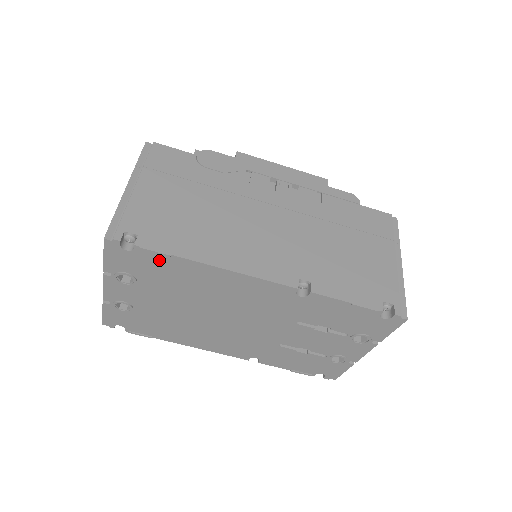
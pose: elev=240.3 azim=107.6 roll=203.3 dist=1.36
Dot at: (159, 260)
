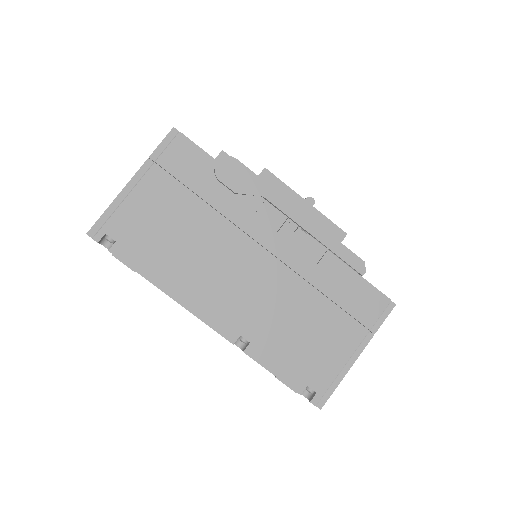
Dot at: occluded
